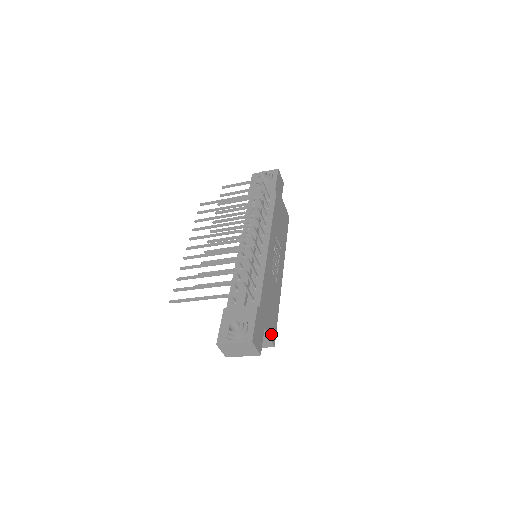
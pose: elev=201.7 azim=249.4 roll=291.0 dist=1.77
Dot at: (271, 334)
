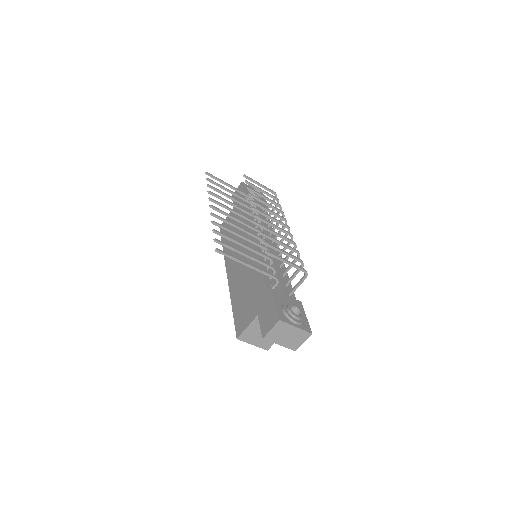
Dot at: occluded
